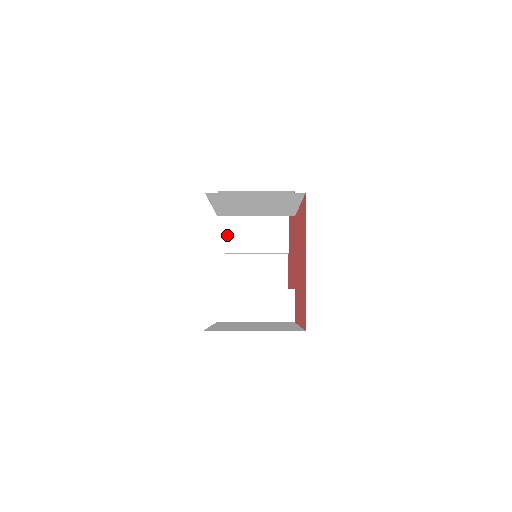
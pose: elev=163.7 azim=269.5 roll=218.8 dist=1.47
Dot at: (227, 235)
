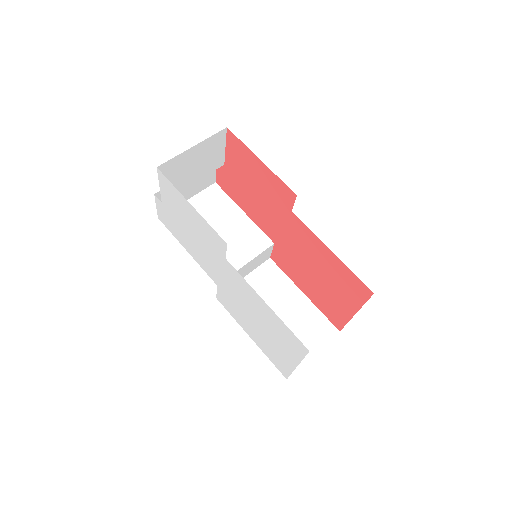
Dot at: occluded
